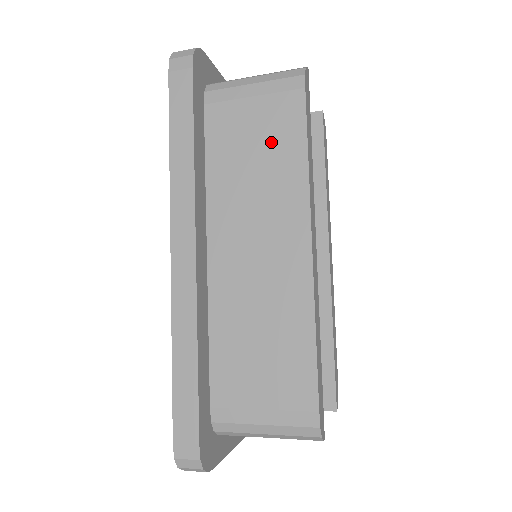
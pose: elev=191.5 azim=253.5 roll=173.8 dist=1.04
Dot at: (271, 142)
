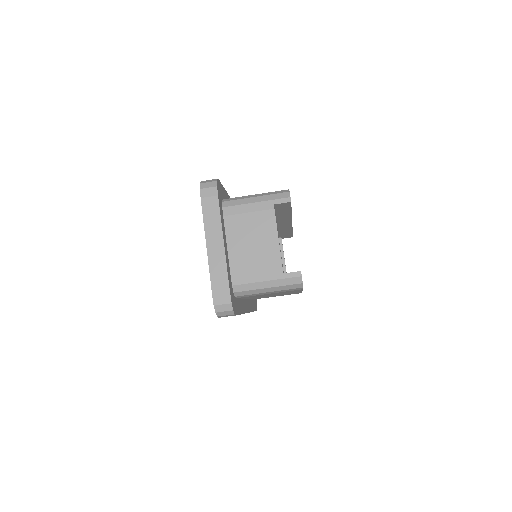
Dot at: occluded
